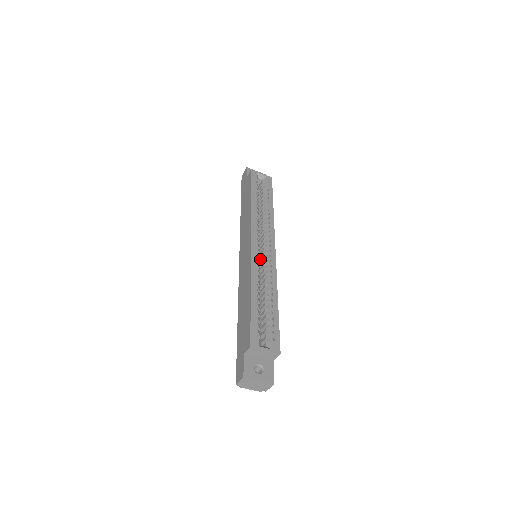
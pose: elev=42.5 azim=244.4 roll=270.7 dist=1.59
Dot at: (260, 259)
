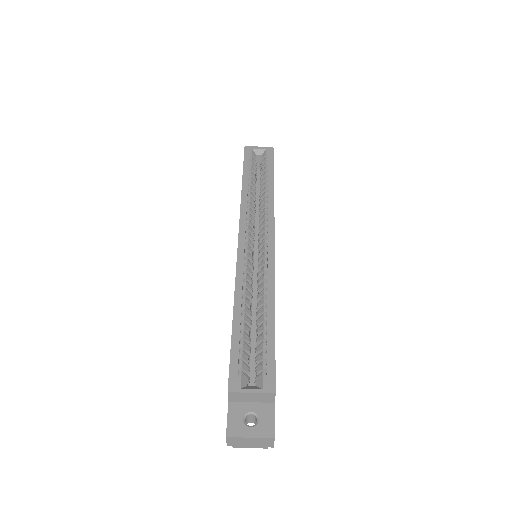
Dot at: occluded
